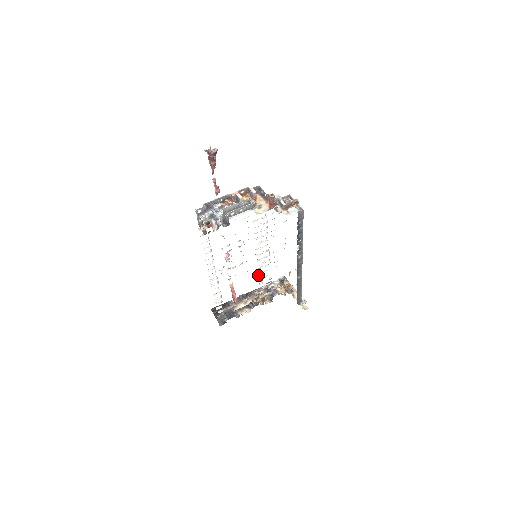
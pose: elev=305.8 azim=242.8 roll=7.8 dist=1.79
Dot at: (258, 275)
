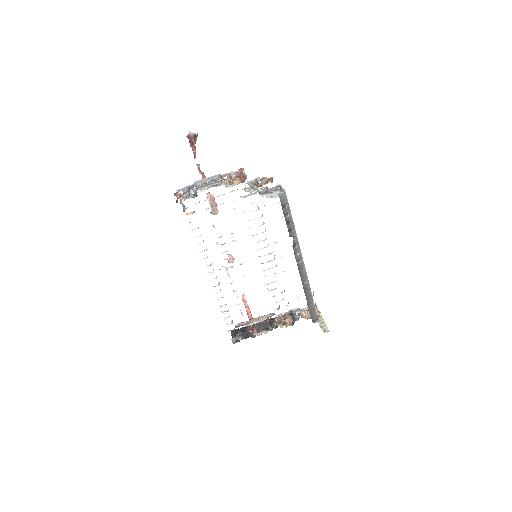
Dot at: (267, 284)
